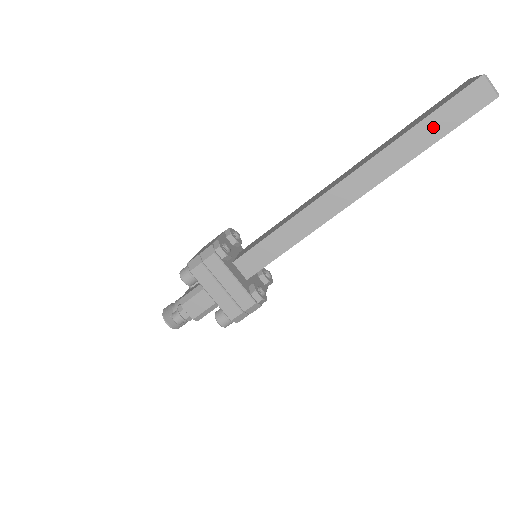
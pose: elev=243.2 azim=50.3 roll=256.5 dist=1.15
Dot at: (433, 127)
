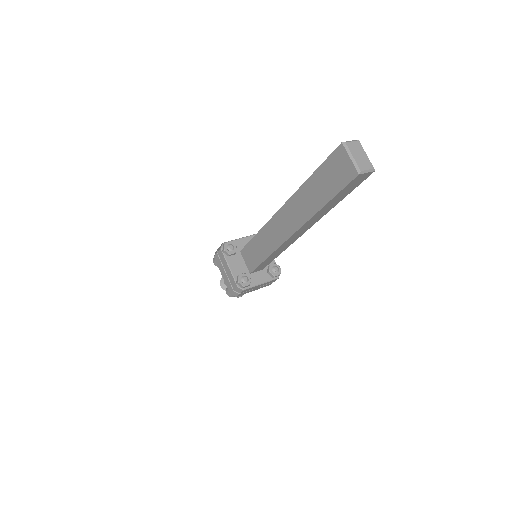
Dot at: (337, 200)
